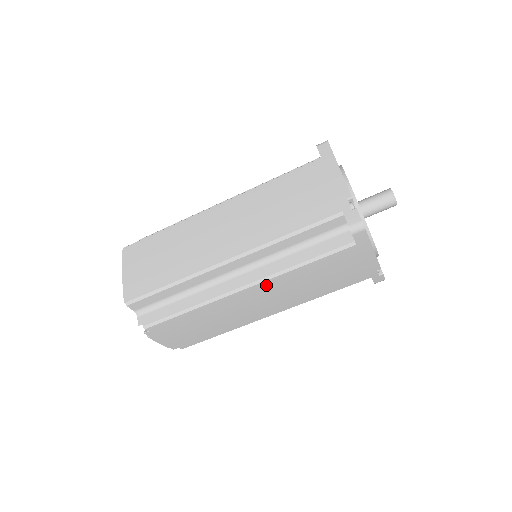
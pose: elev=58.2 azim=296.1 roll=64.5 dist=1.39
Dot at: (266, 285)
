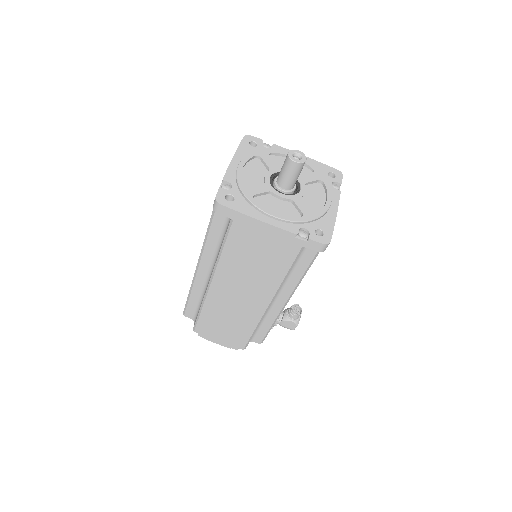
Dot at: (220, 278)
